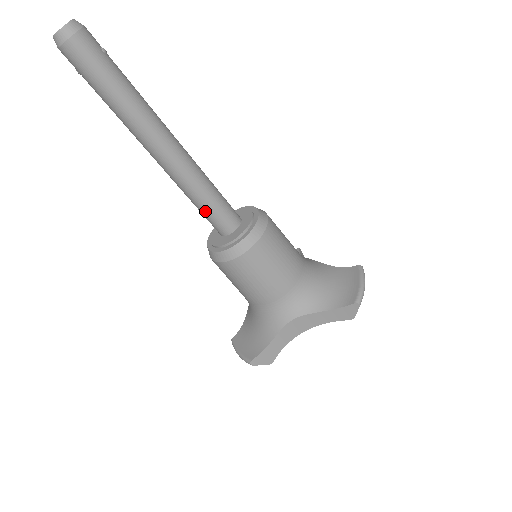
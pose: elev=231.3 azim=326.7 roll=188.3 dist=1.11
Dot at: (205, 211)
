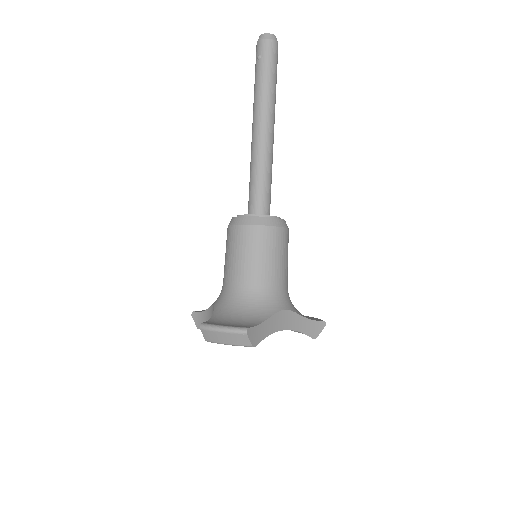
Dot at: (263, 187)
